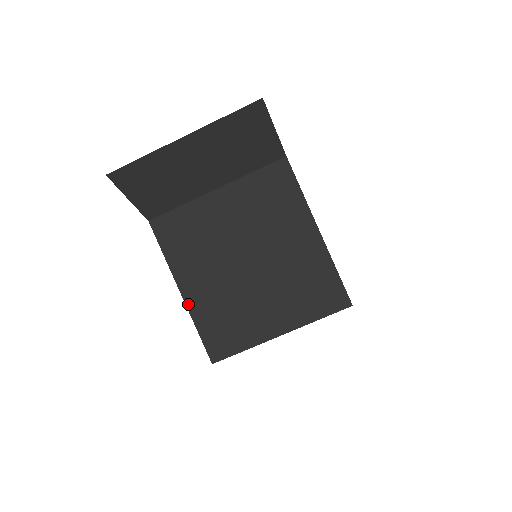
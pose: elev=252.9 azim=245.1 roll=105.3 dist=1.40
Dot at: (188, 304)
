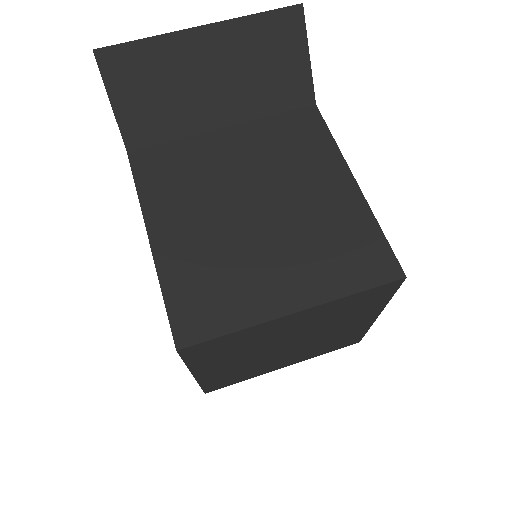
Dot at: (157, 256)
